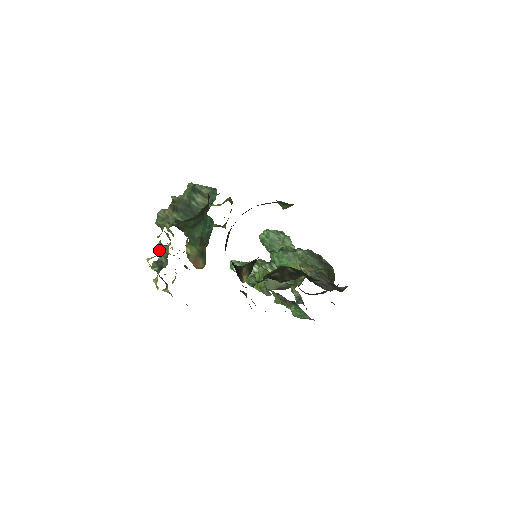
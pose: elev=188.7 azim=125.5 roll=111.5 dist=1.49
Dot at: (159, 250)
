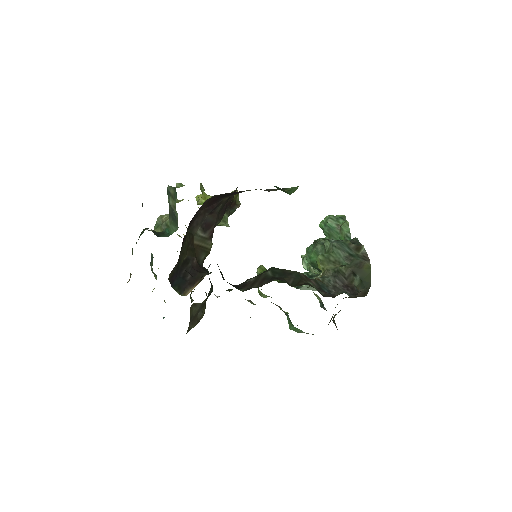
Dot at: occluded
